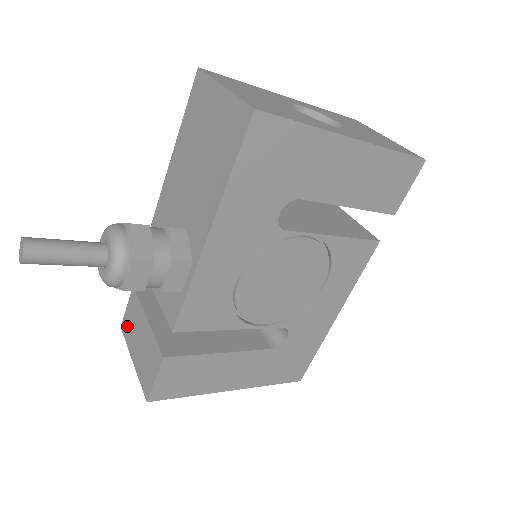
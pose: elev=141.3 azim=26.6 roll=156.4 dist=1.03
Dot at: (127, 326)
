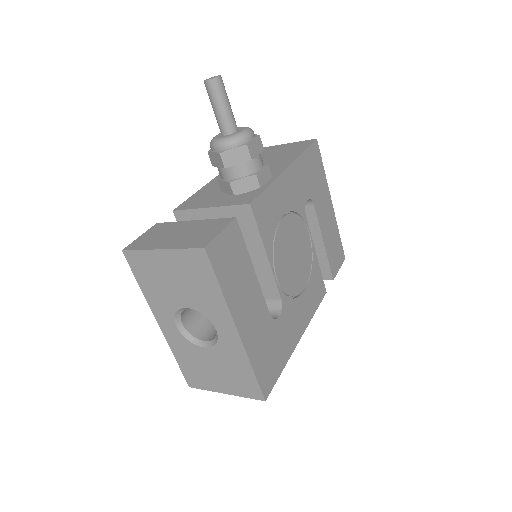
Dot at: (143, 242)
